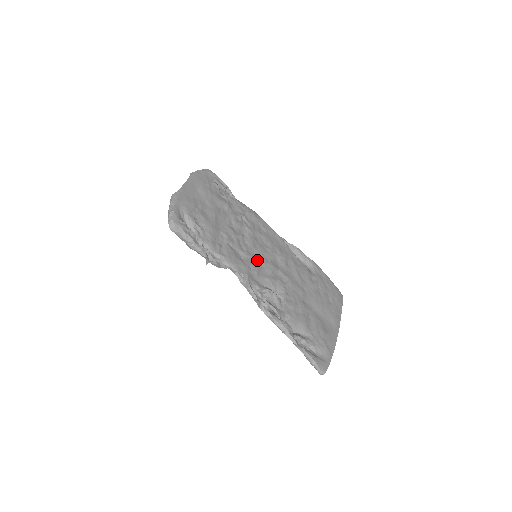
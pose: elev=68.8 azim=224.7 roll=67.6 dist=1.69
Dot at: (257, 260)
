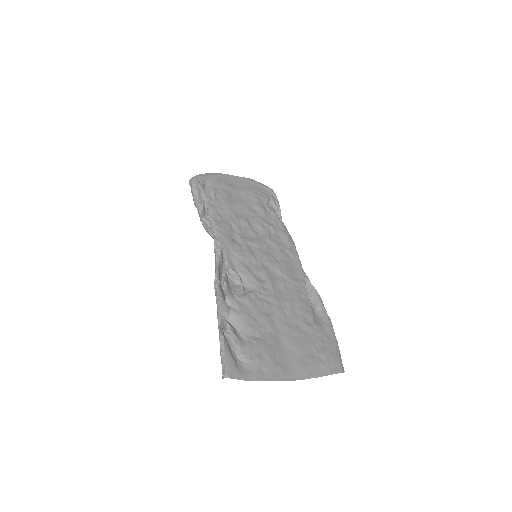
Dot at: (250, 253)
